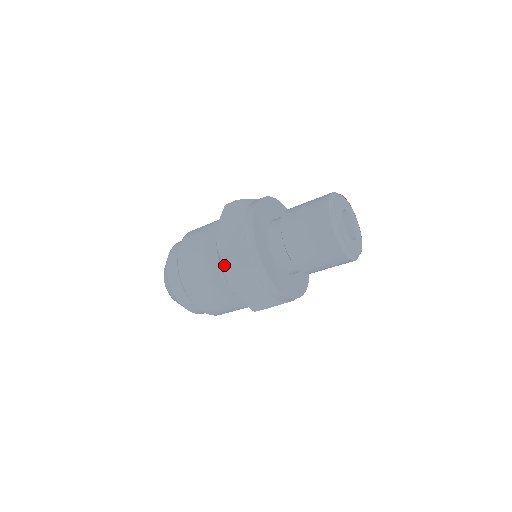
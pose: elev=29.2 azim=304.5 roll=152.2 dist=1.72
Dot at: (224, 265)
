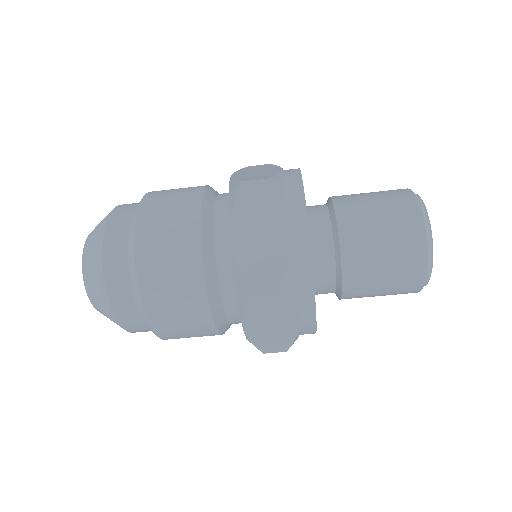
Dot at: (241, 192)
